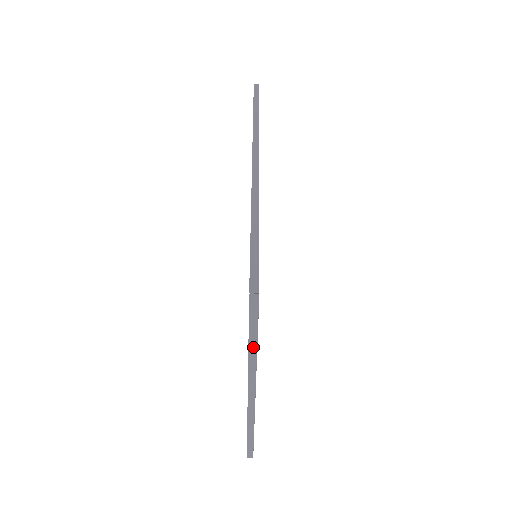
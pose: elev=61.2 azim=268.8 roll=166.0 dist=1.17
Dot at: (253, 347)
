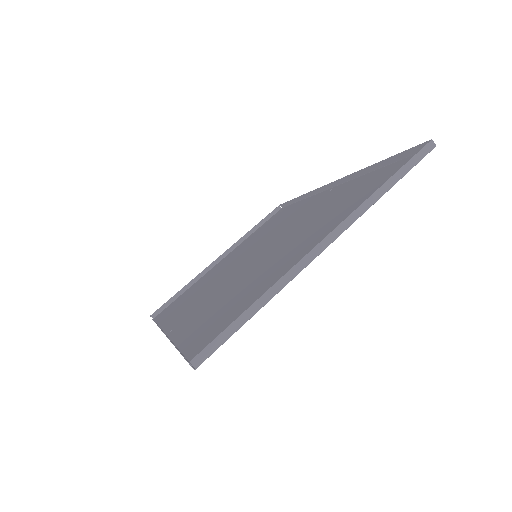
Dot at: (387, 187)
